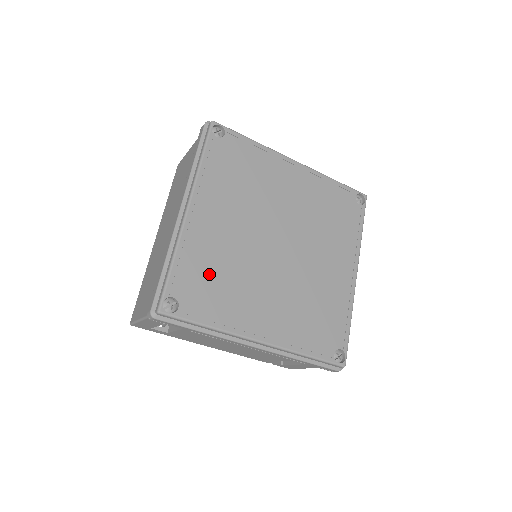
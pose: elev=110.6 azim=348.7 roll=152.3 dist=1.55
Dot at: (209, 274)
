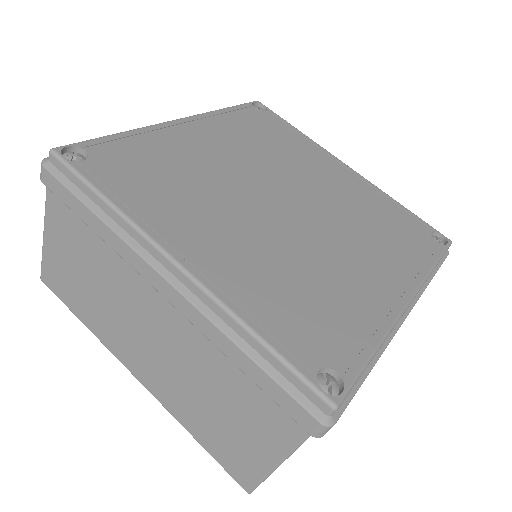
Dot at: (297, 301)
